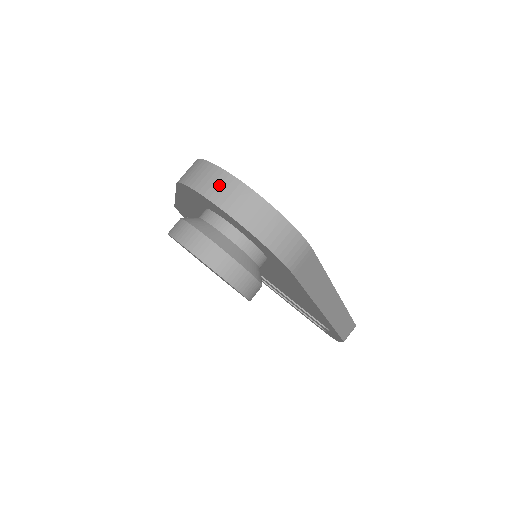
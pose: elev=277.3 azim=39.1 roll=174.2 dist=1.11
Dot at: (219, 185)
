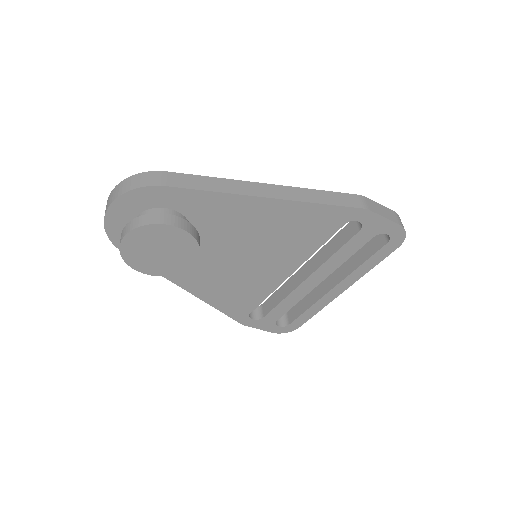
Dot at: occluded
